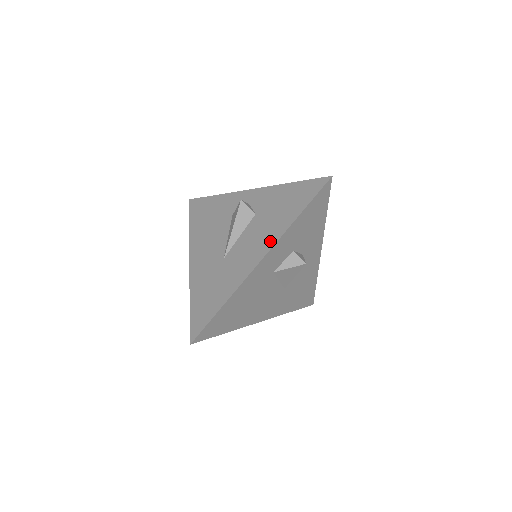
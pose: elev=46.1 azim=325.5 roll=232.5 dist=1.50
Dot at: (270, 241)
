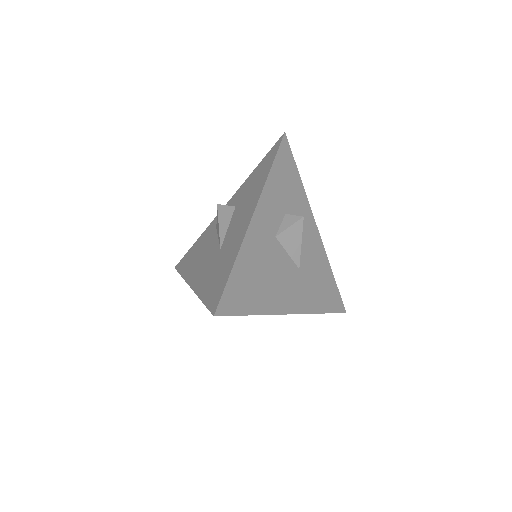
Dot at: (255, 198)
